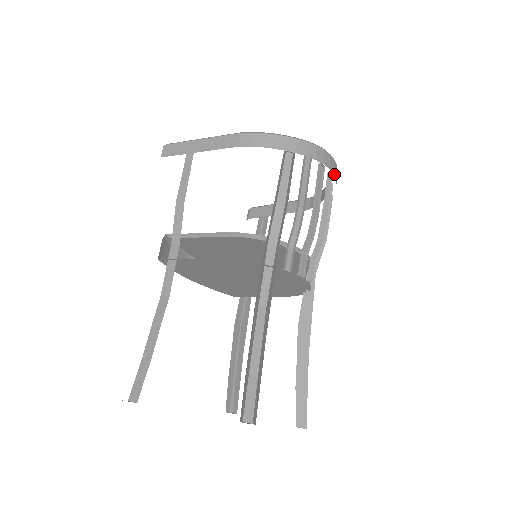
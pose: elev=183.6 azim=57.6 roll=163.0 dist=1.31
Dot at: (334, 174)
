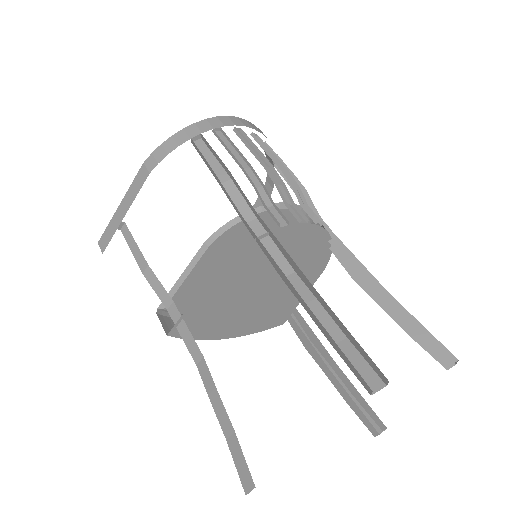
Dot at: (256, 130)
